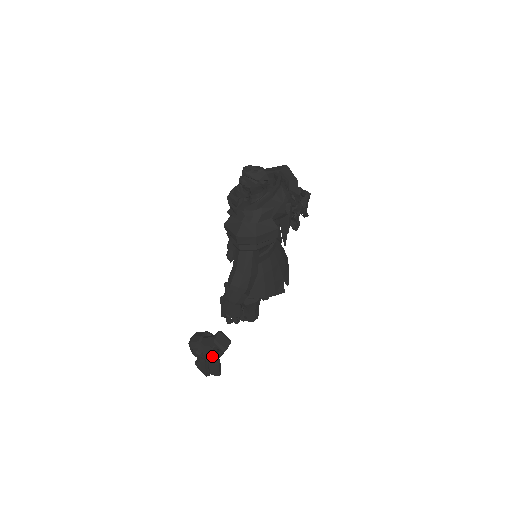
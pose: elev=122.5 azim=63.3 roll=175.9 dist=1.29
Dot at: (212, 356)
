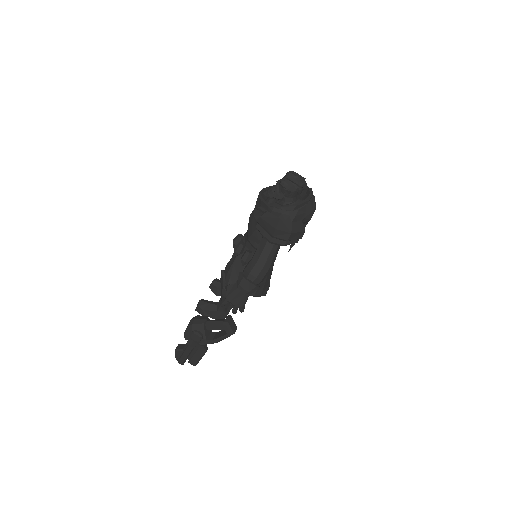
Dot at: (210, 341)
